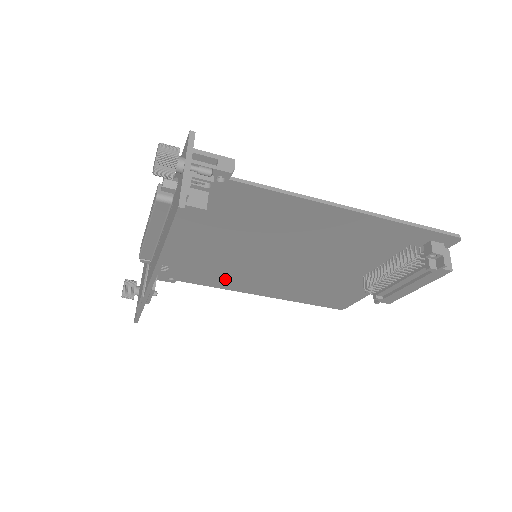
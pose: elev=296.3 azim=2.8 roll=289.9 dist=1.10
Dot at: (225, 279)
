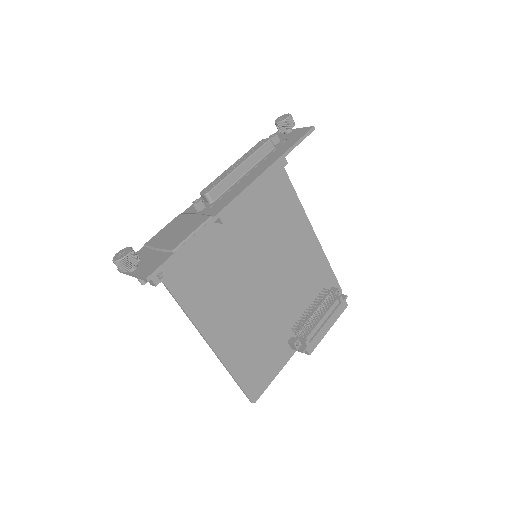
Dot at: (205, 296)
